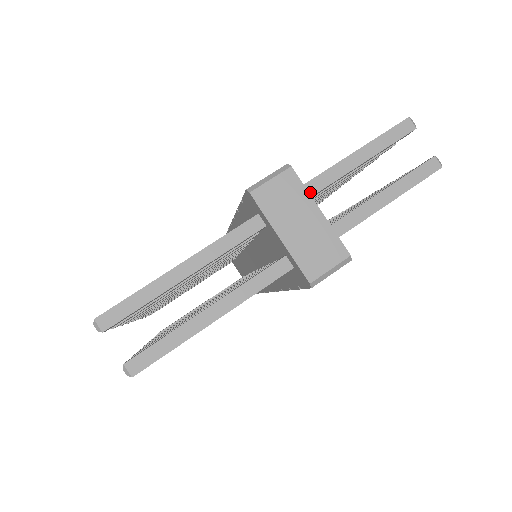
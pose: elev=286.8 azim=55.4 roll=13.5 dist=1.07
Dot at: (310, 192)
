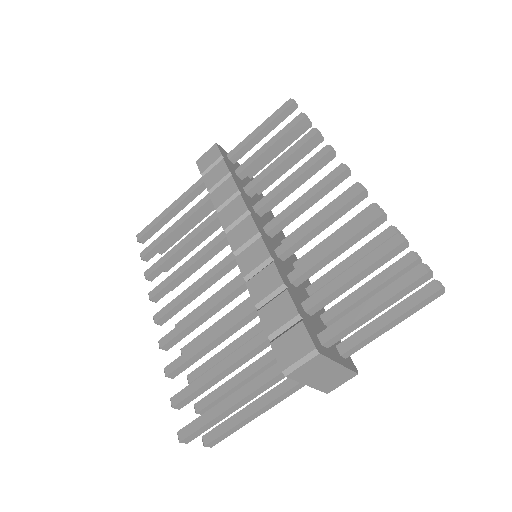
Dot at: (331, 344)
